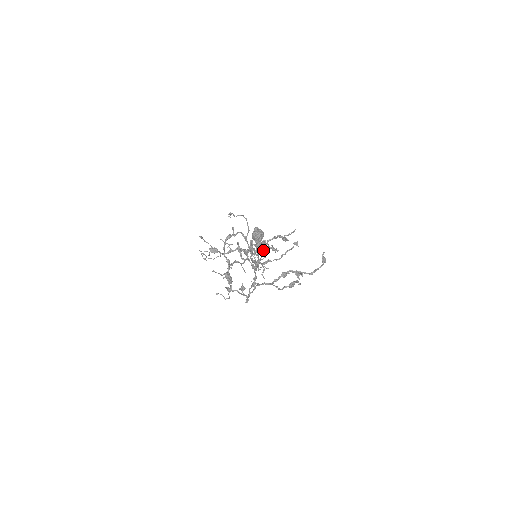
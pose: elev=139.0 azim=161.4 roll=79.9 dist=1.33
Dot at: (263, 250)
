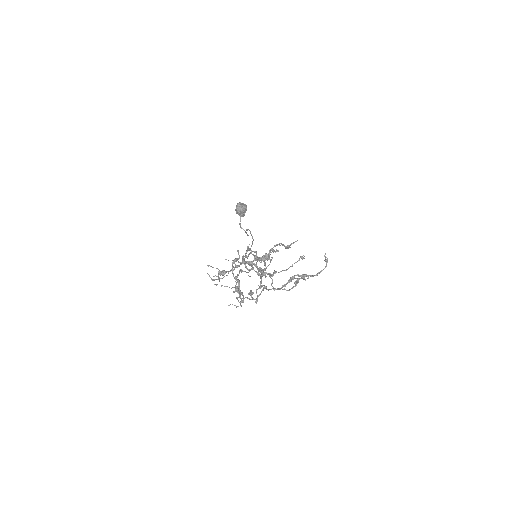
Dot at: (267, 260)
